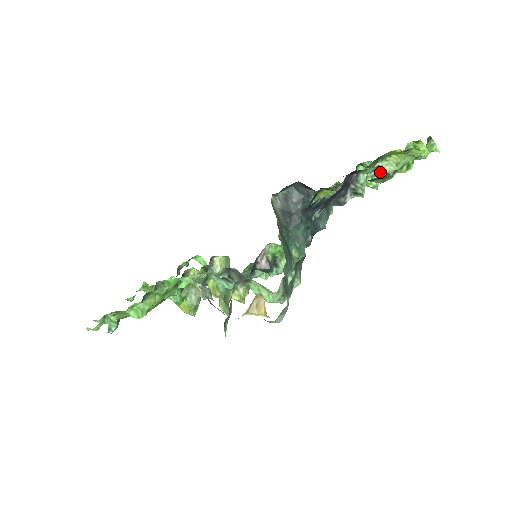
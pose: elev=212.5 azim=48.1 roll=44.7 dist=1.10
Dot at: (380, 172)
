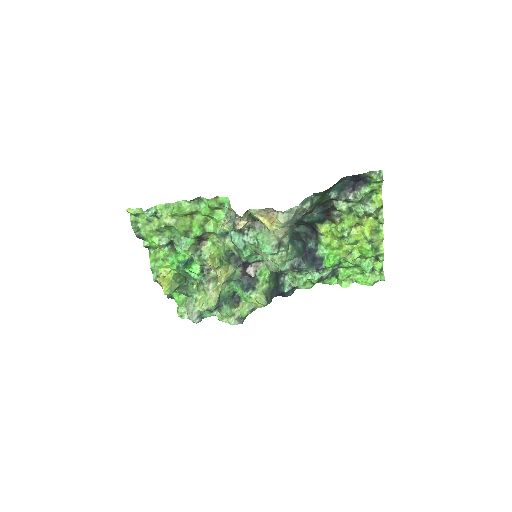
Dot at: (367, 208)
